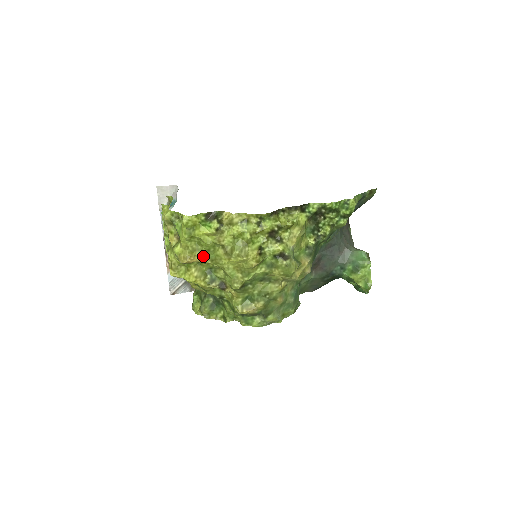
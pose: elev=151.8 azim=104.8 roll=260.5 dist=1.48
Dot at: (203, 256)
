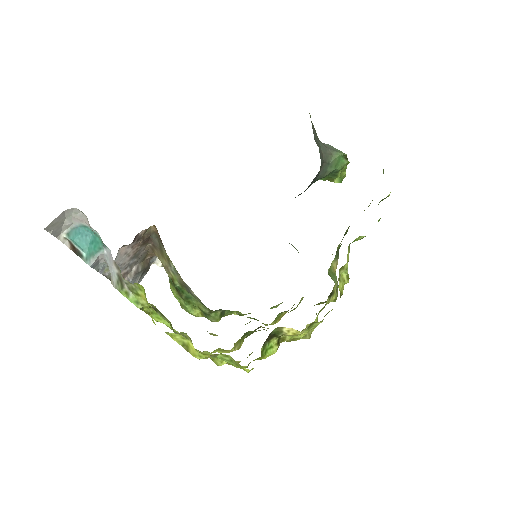
Dot at: occluded
